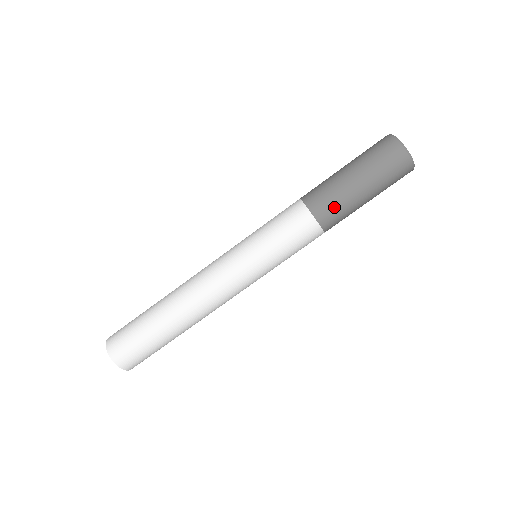
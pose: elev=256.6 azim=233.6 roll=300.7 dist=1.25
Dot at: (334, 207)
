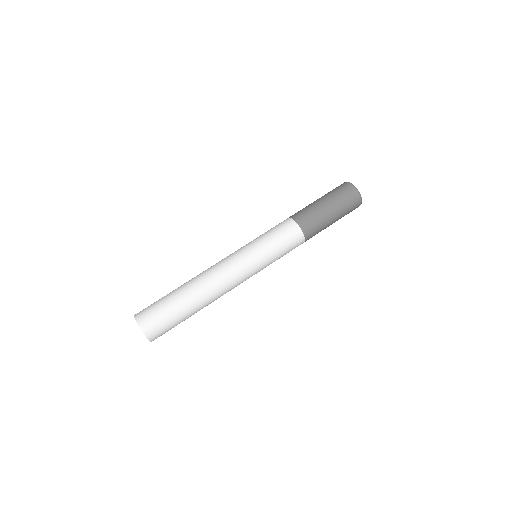
Dot at: (311, 219)
